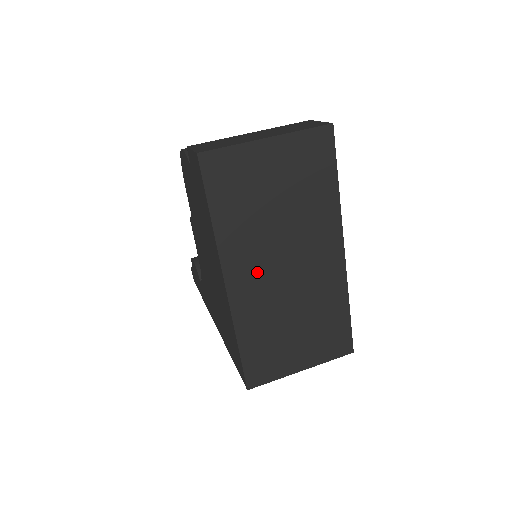
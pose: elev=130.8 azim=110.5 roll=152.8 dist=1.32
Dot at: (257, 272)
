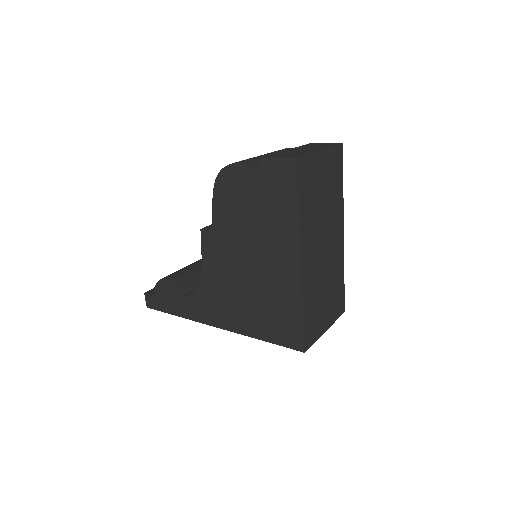
Dot at: (313, 251)
